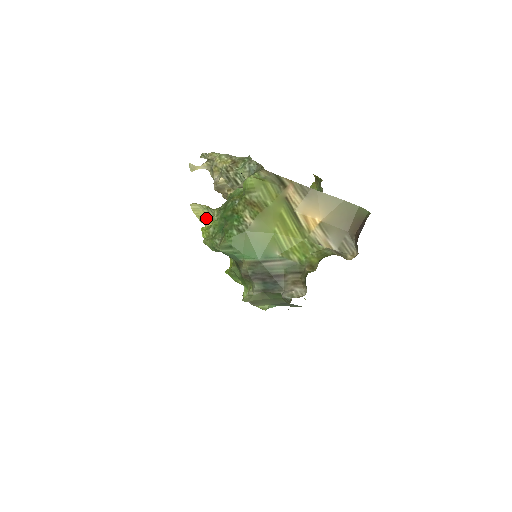
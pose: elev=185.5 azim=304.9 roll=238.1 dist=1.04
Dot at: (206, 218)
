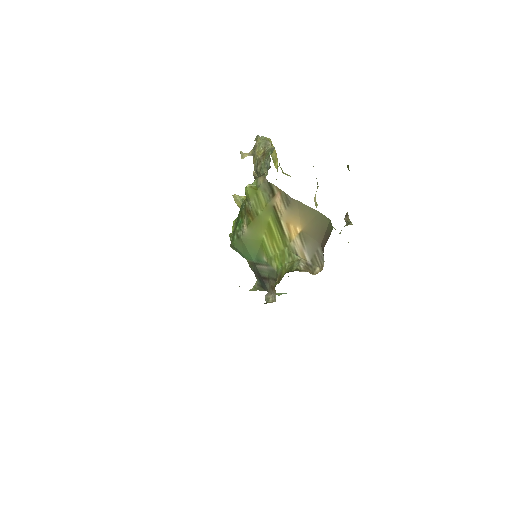
Dot at: occluded
